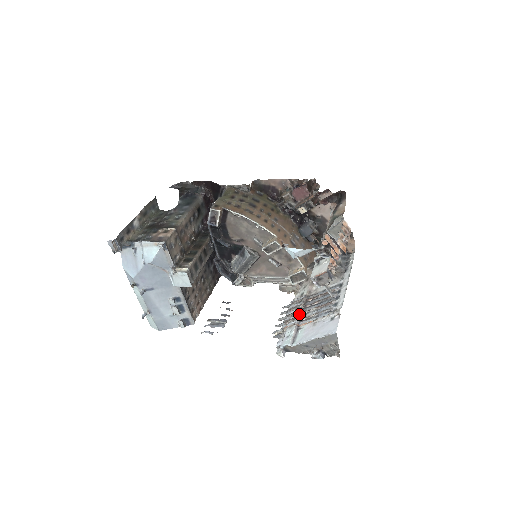
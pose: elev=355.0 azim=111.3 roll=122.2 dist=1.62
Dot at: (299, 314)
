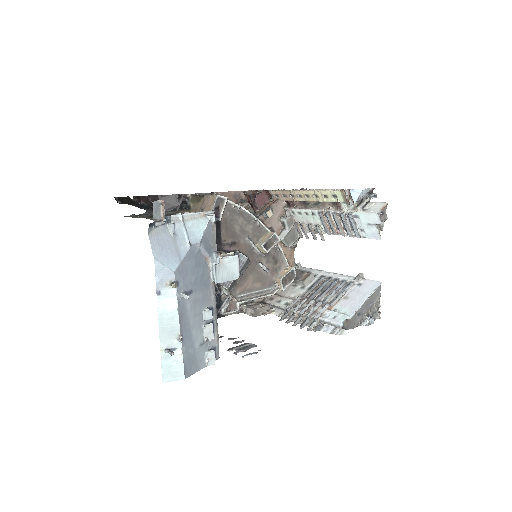
Dot at: (320, 302)
